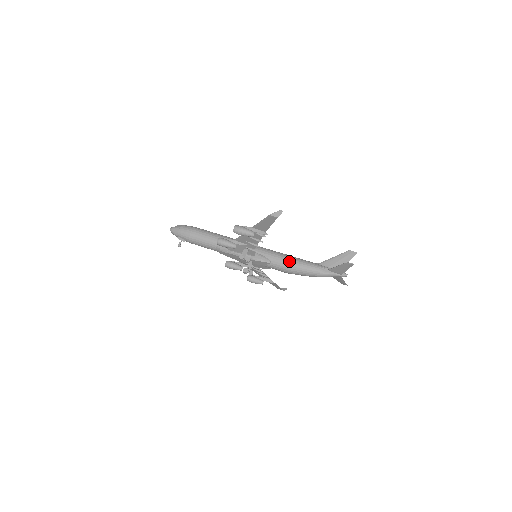
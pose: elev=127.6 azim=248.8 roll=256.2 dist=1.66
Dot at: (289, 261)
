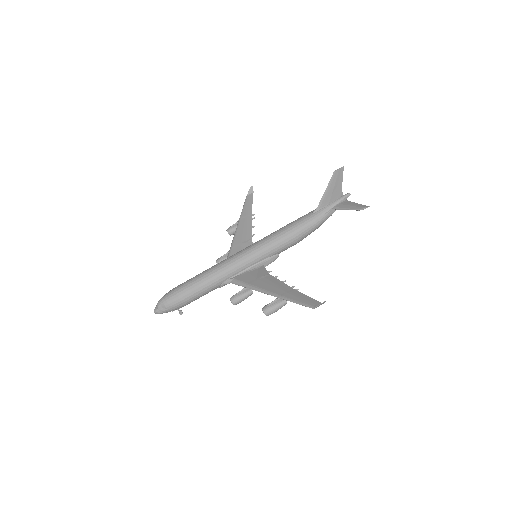
Dot at: (296, 240)
